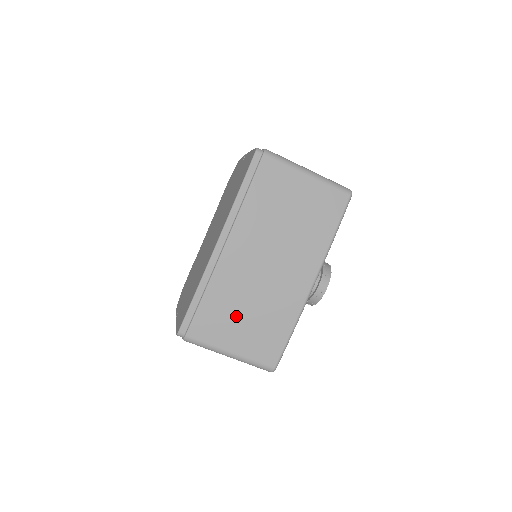
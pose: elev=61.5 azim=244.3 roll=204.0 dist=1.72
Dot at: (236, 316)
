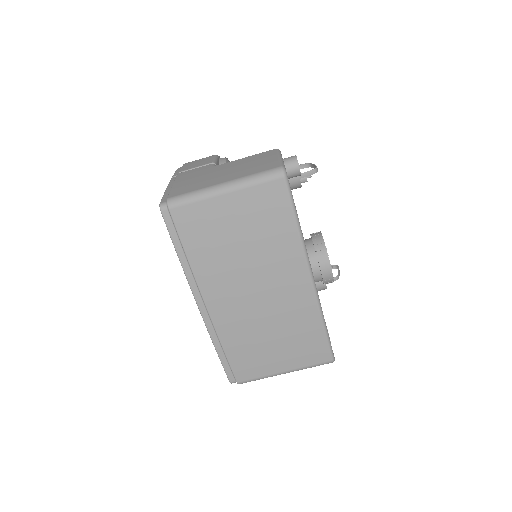
Dot at: (264, 347)
